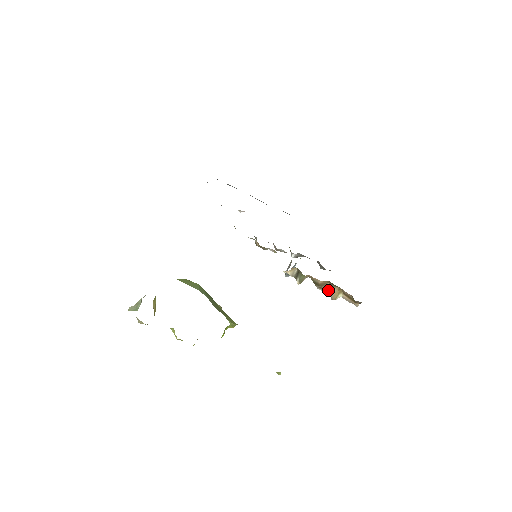
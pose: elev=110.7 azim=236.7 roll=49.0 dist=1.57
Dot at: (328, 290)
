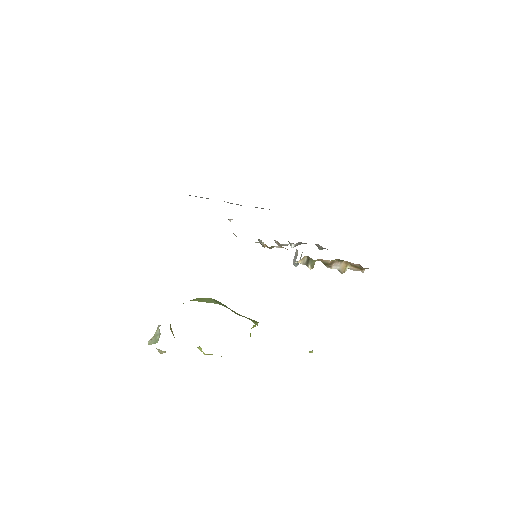
Dot at: (336, 266)
